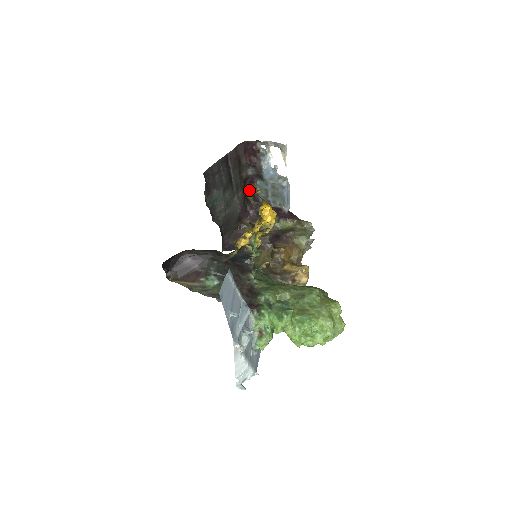
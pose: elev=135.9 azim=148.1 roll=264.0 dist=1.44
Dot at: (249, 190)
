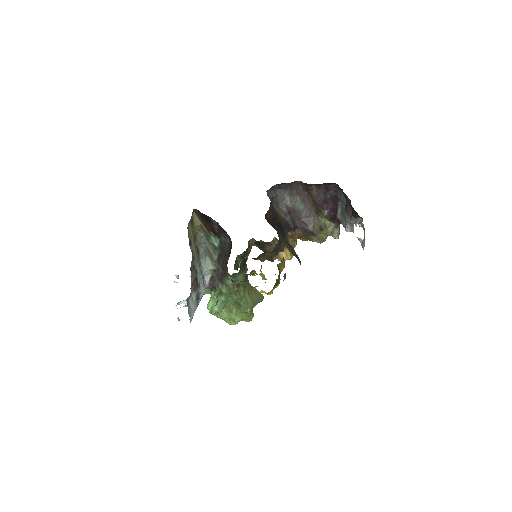
Dot at: (338, 186)
